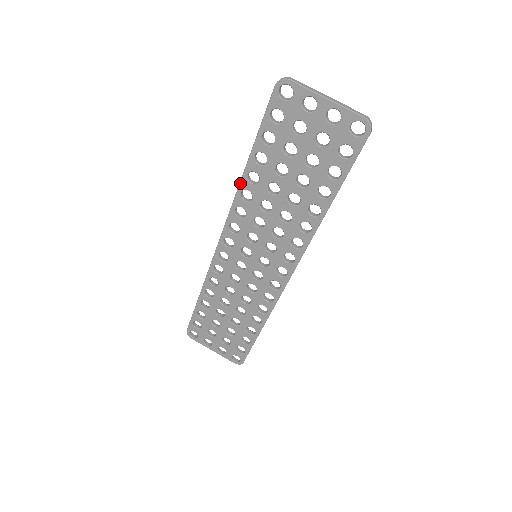
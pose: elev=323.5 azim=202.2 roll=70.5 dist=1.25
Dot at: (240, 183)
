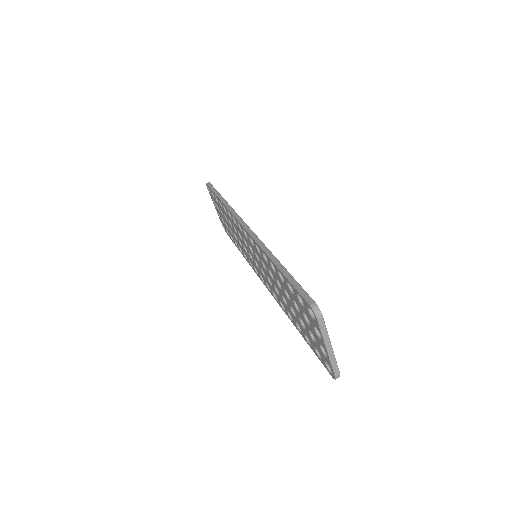
Dot at: (266, 253)
